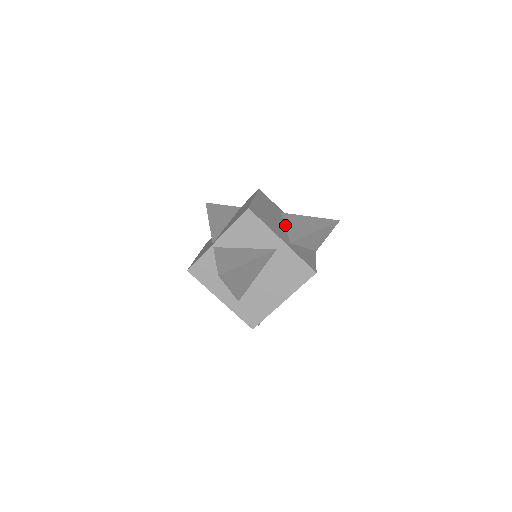
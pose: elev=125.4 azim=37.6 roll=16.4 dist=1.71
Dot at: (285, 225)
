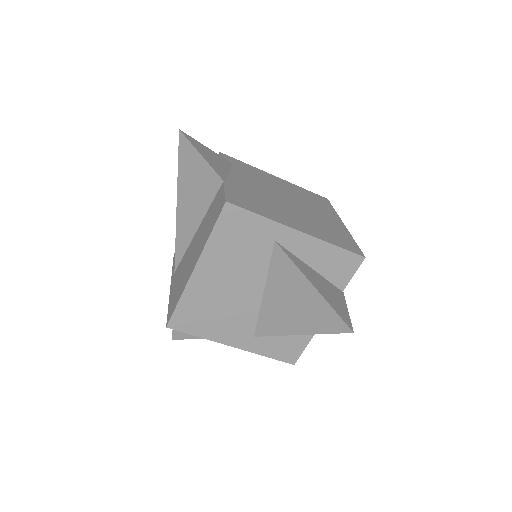
Dot at: (265, 288)
